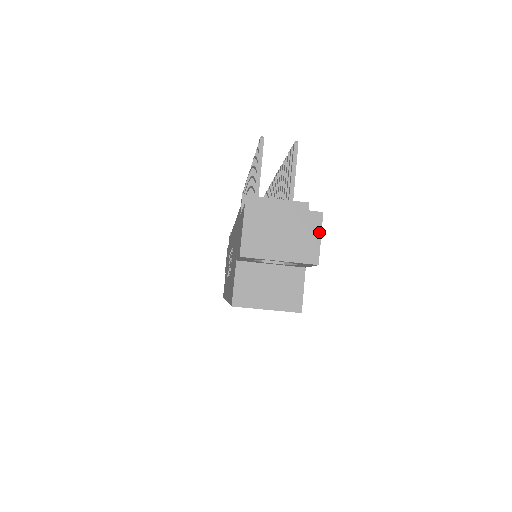
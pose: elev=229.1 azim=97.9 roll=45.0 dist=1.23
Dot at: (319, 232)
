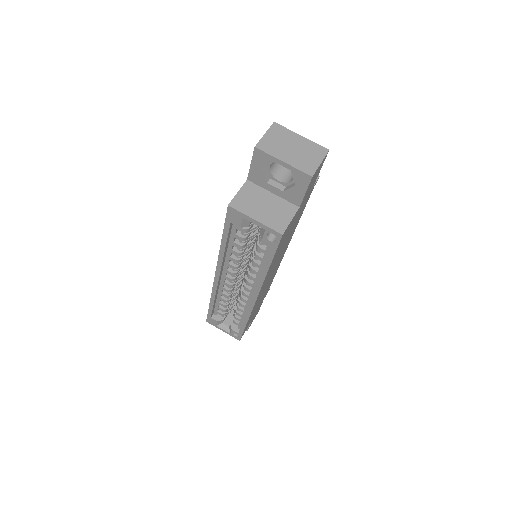
Dot at: (321, 159)
